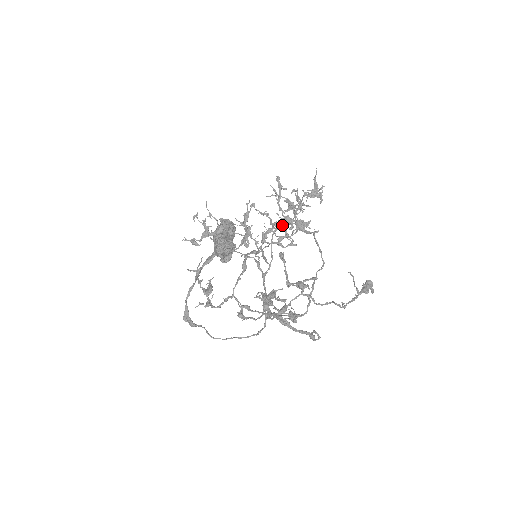
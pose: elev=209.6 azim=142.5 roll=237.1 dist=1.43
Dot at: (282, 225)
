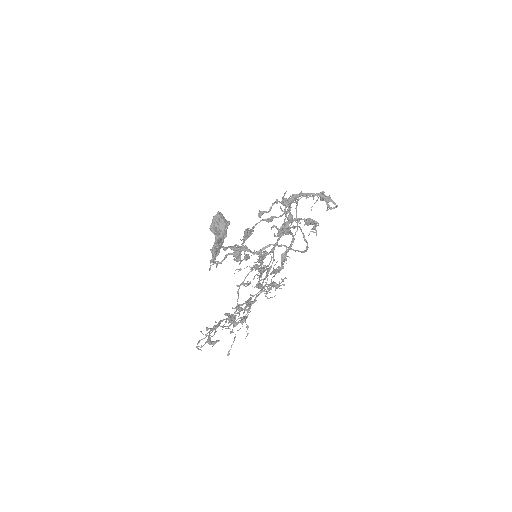
Dot at: occluded
